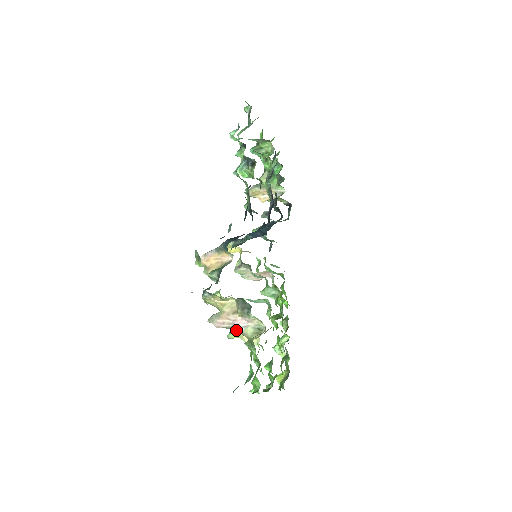
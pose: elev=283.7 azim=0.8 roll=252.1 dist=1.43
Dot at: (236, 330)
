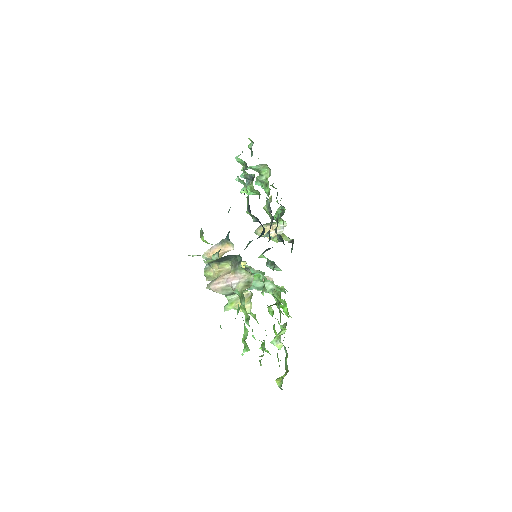
Dot at: (232, 301)
